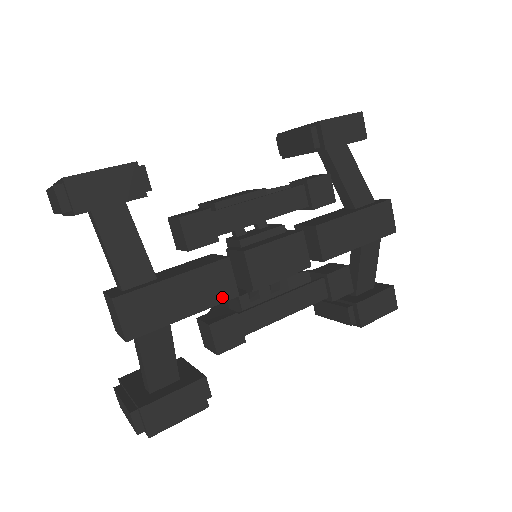
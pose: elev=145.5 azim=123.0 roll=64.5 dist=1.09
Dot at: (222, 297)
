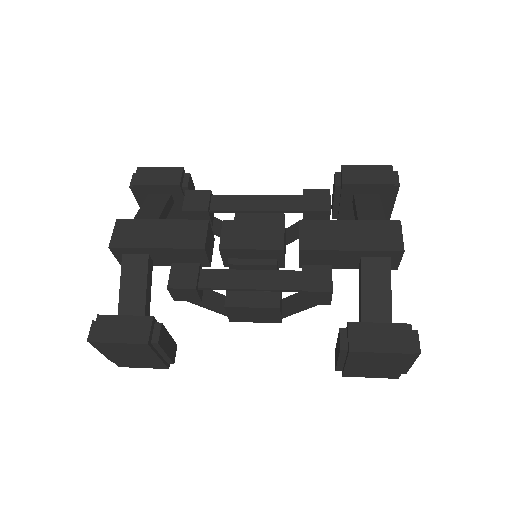
Dot at: (190, 245)
